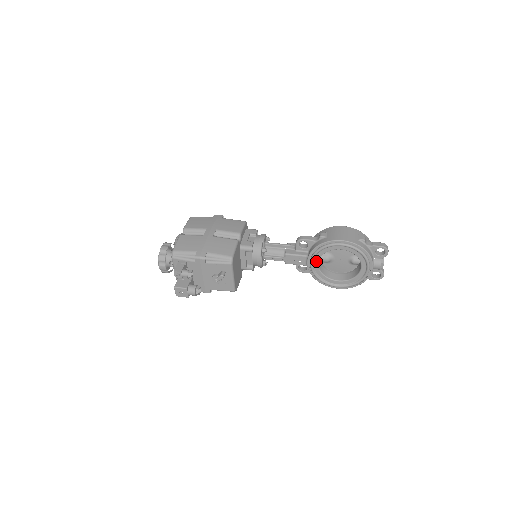
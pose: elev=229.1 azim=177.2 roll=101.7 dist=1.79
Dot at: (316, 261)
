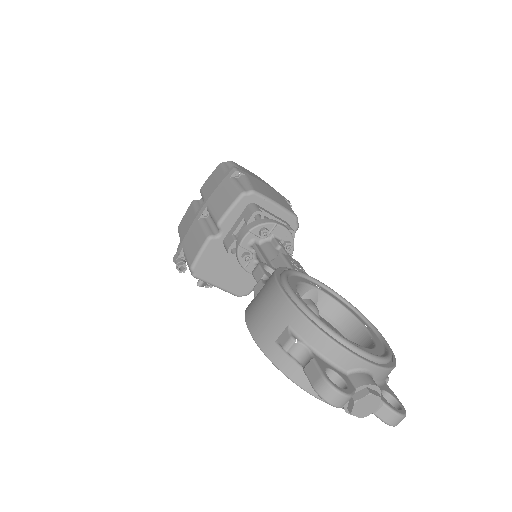
Dot at: occluded
